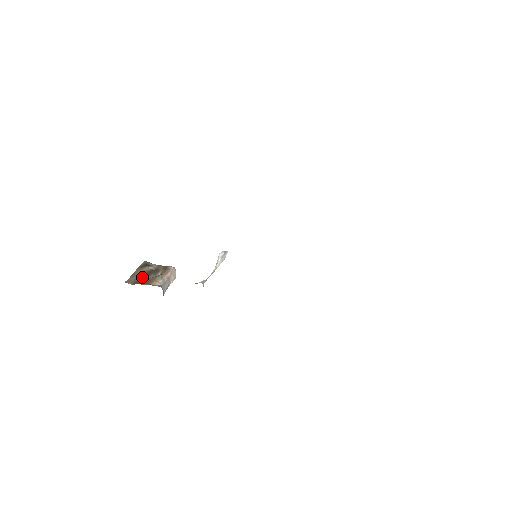
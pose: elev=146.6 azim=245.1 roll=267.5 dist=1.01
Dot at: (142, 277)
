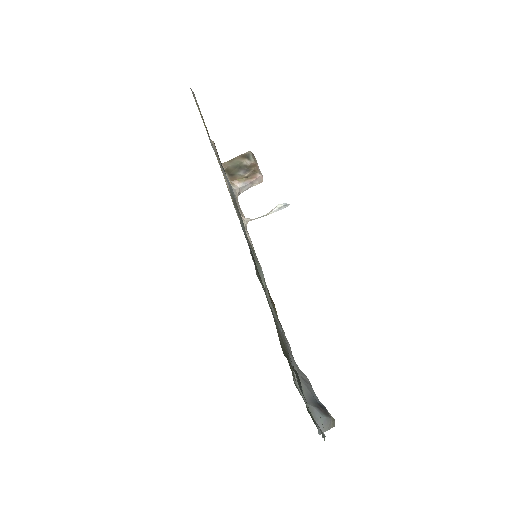
Dot at: (234, 168)
